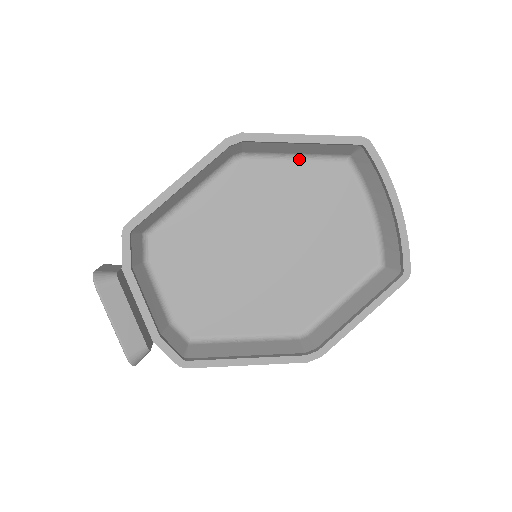
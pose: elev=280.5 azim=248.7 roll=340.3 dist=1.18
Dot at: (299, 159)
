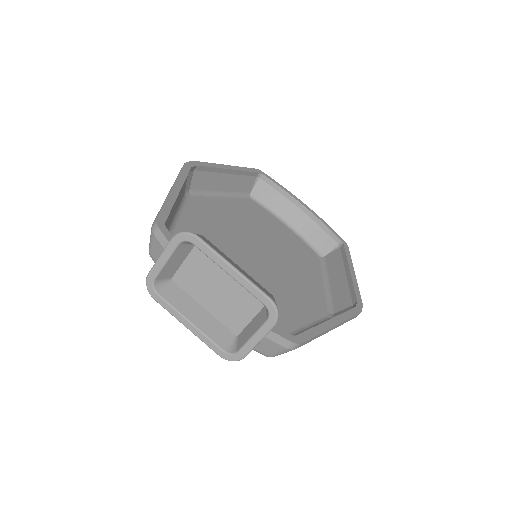
Dot at: (225, 197)
